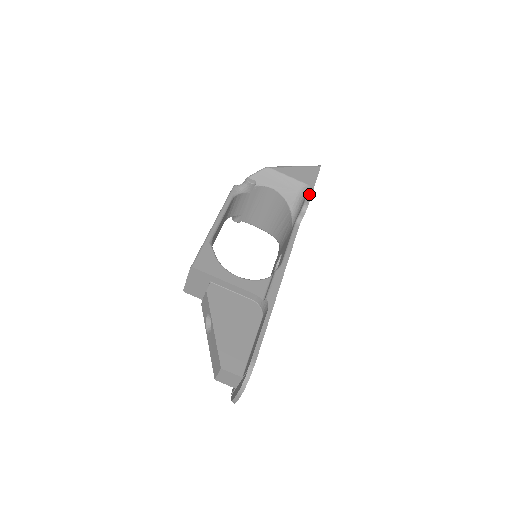
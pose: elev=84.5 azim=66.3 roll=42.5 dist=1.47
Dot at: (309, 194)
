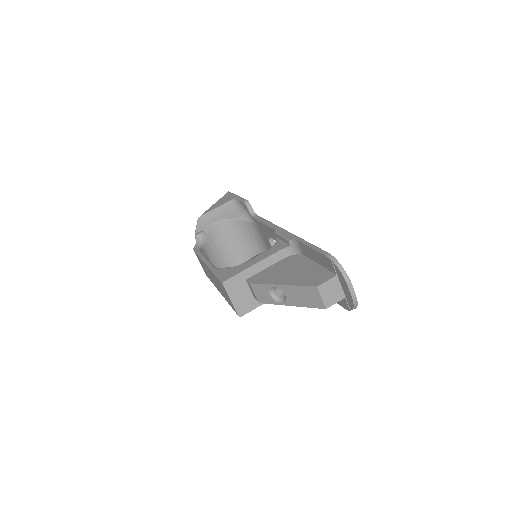
Dot at: (240, 199)
